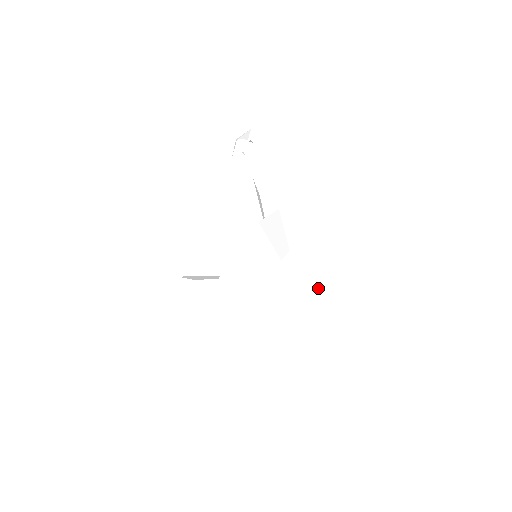
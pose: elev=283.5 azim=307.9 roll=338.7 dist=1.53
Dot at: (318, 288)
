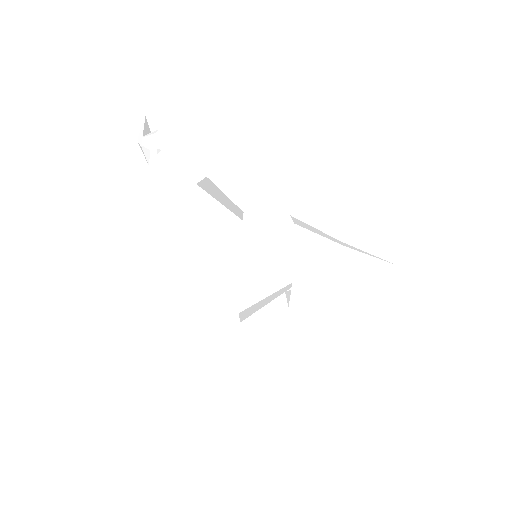
Dot at: (347, 248)
